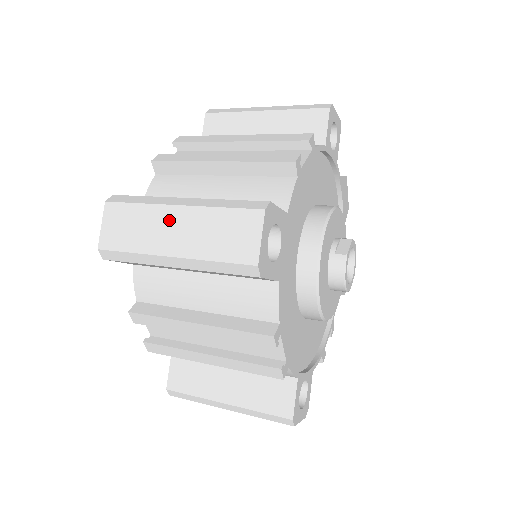
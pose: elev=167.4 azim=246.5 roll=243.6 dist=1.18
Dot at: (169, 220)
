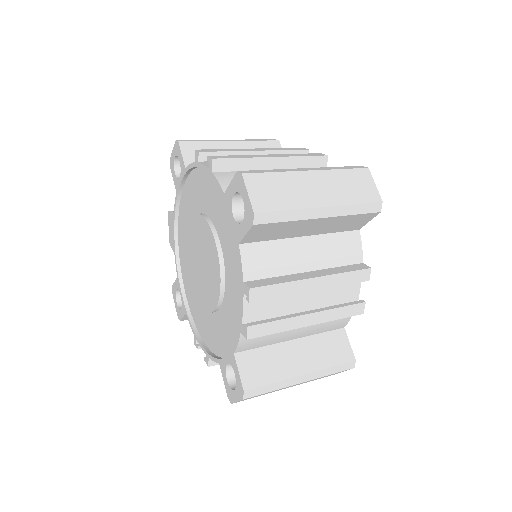
Dot at: (308, 181)
